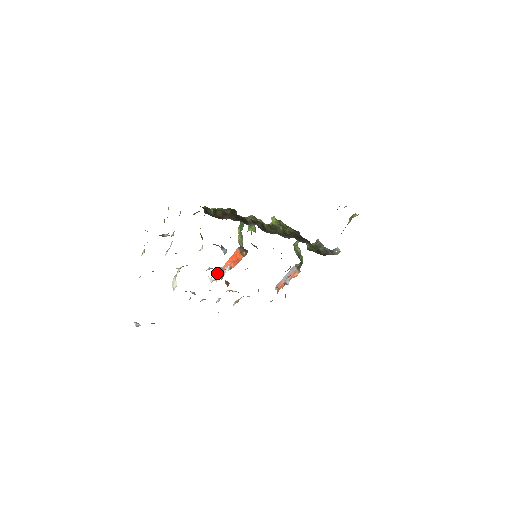
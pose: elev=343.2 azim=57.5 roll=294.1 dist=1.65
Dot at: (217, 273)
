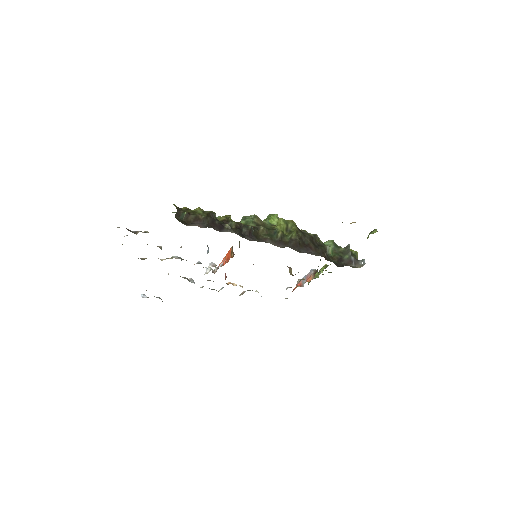
Dot at: occluded
